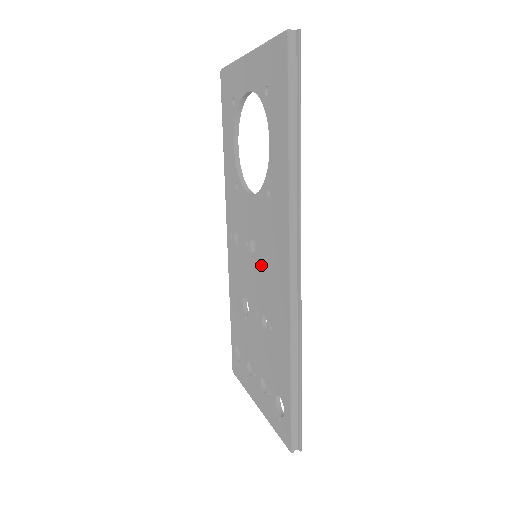
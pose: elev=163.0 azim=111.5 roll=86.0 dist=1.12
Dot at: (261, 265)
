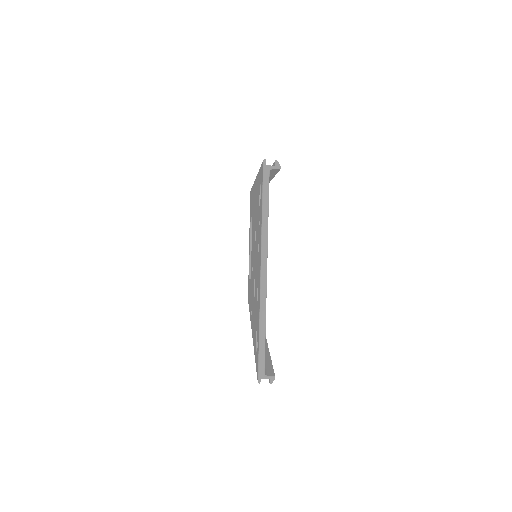
Dot at: (253, 236)
